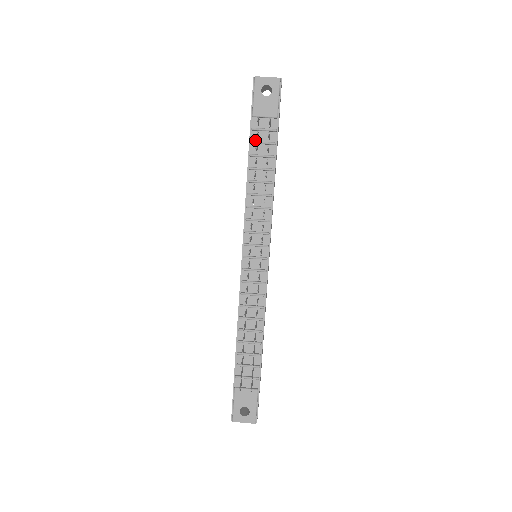
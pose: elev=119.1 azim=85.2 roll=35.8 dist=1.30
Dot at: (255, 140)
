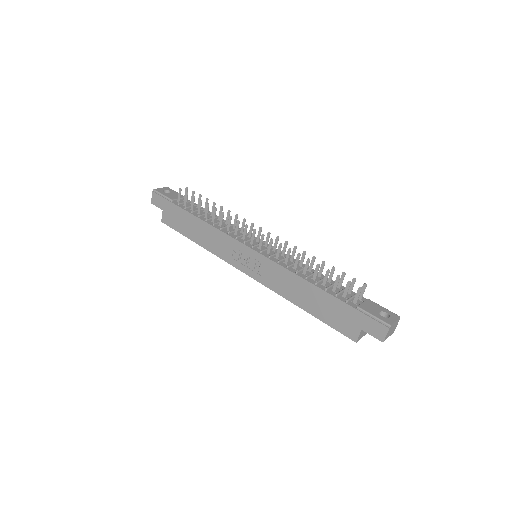
Dot at: (186, 208)
